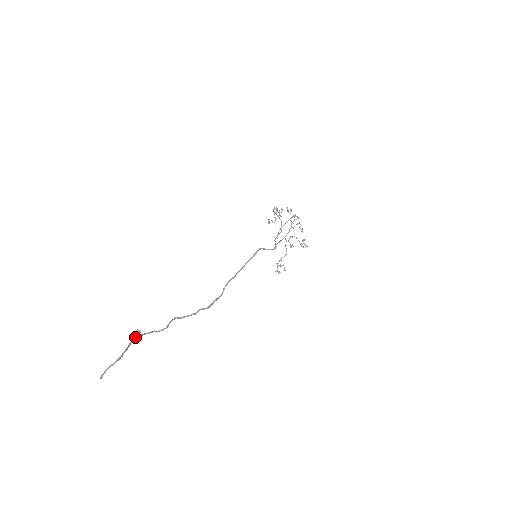
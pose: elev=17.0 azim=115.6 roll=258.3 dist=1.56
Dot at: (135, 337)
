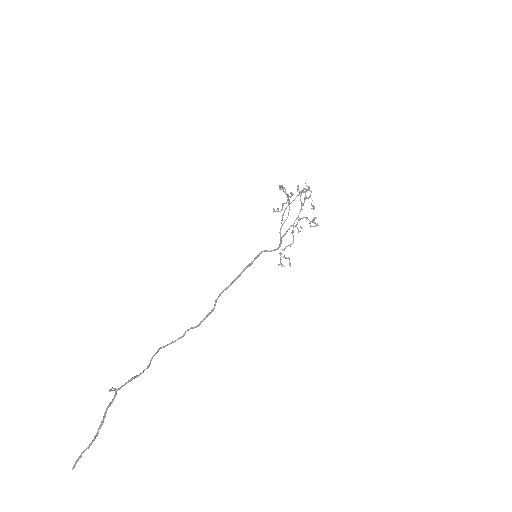
Dot at: (110, 403)
